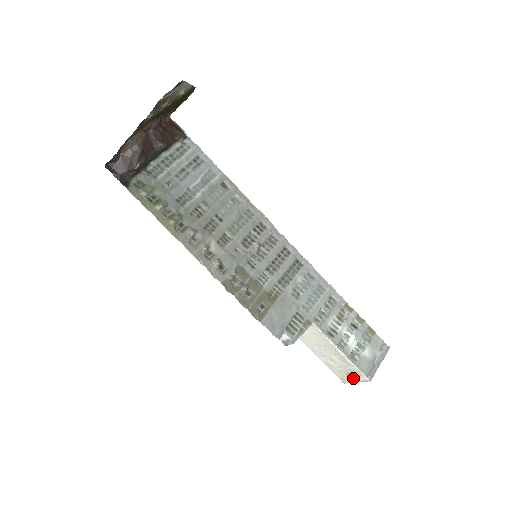
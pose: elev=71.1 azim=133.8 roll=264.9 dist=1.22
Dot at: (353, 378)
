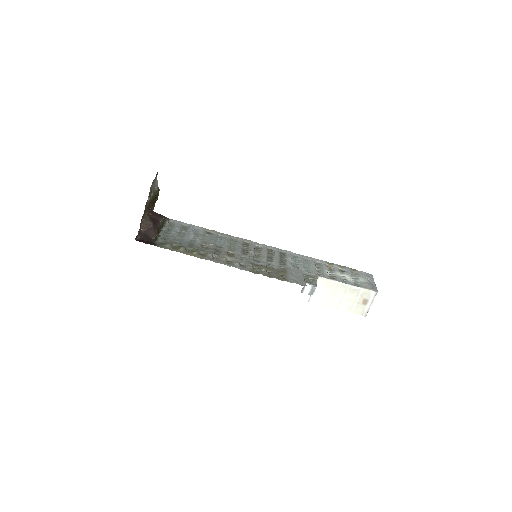
Dot at: (367, 302)
